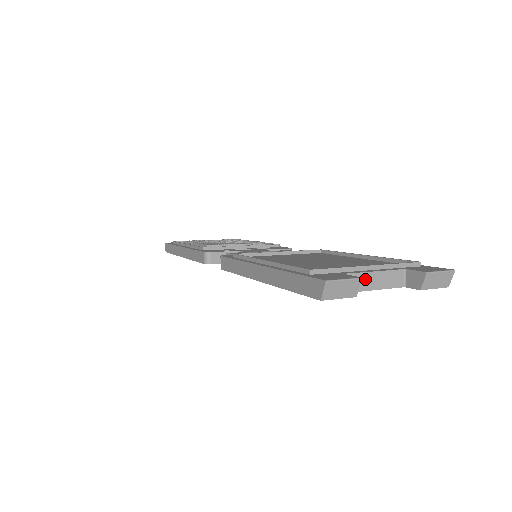
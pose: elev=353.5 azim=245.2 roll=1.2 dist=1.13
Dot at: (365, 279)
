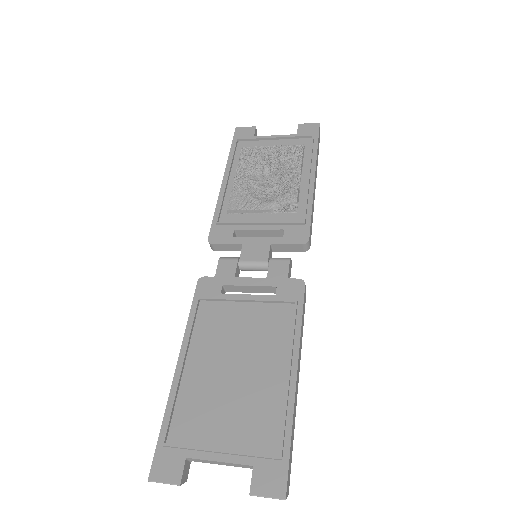
Dot at: (210, 461)
